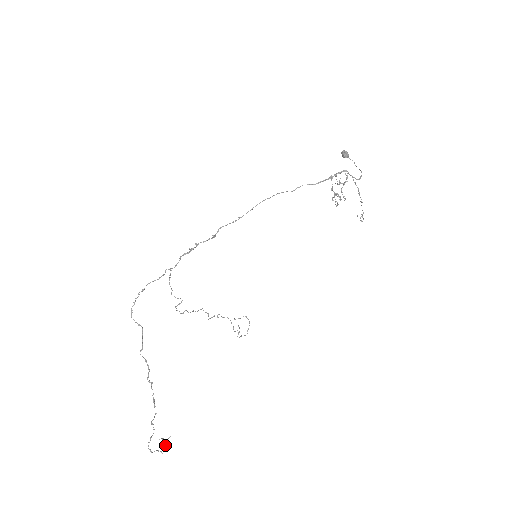
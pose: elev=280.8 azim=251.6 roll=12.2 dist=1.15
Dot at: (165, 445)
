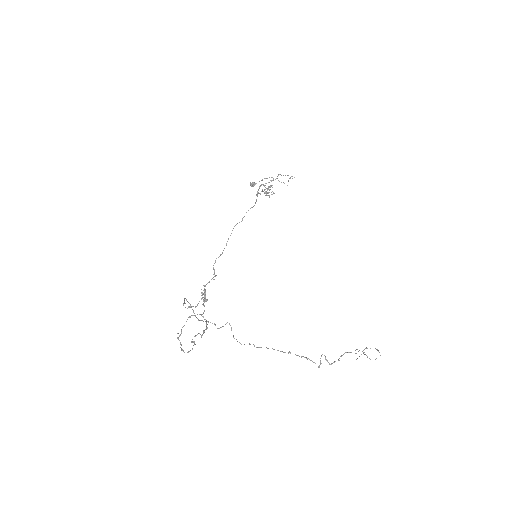
Dot at: (201, 293)
